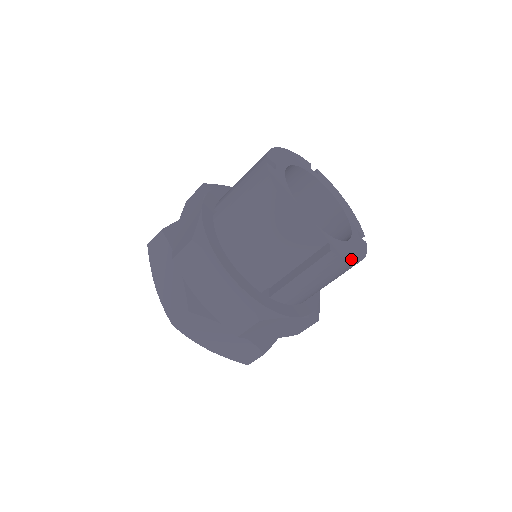
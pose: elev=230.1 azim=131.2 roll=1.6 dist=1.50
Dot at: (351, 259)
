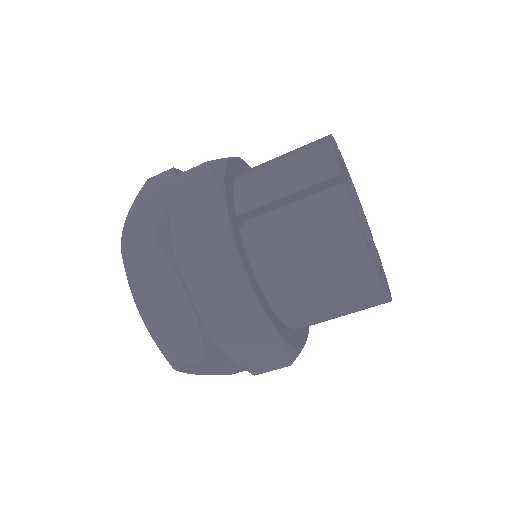
Dot at: (390, 294)
